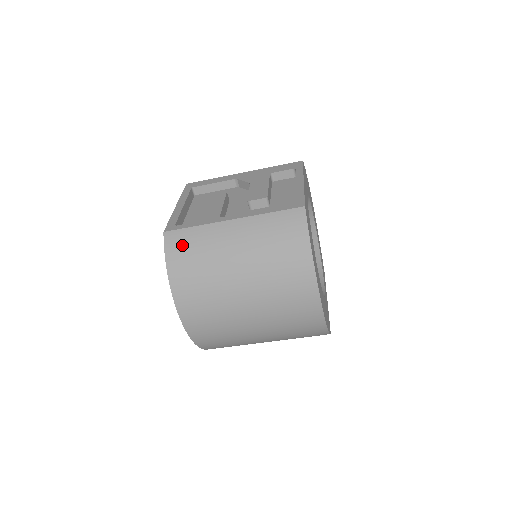
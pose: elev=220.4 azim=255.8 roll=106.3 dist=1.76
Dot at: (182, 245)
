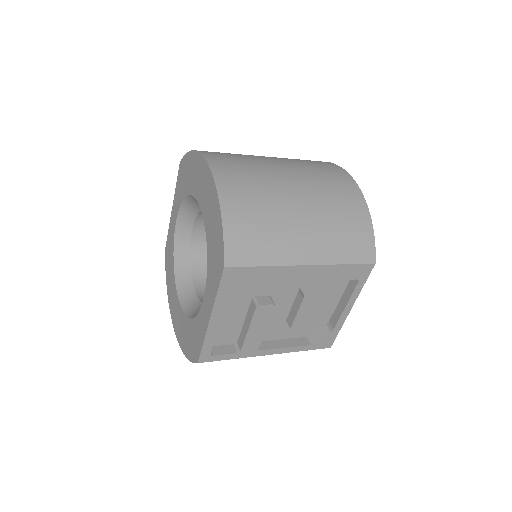
Dot at: occluded
